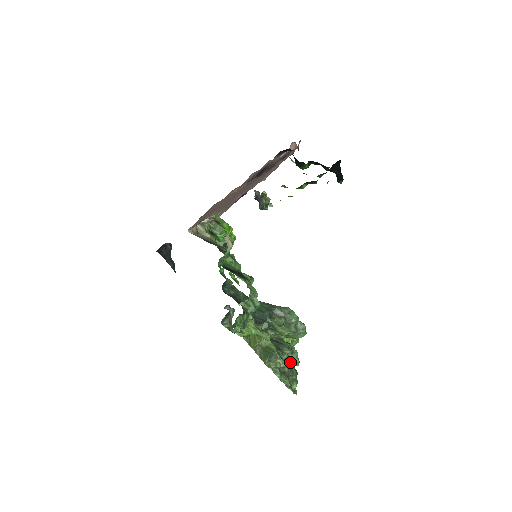
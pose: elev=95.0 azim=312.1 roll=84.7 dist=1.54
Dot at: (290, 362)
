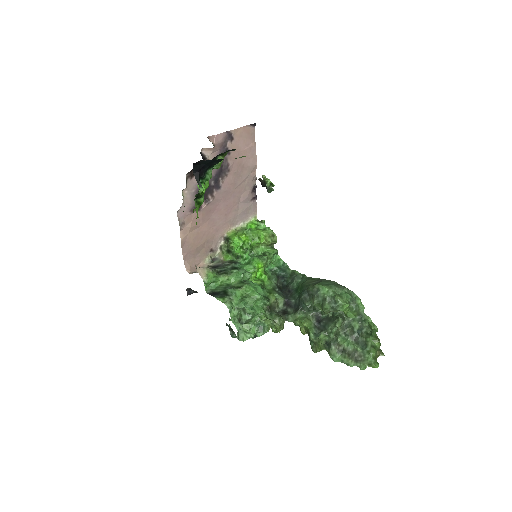
Dot at: (369, 330)
